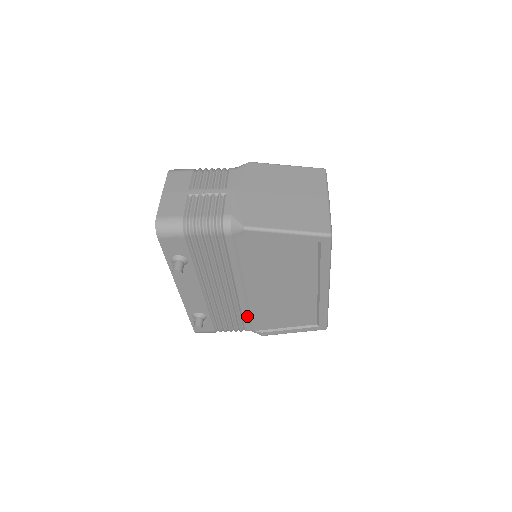
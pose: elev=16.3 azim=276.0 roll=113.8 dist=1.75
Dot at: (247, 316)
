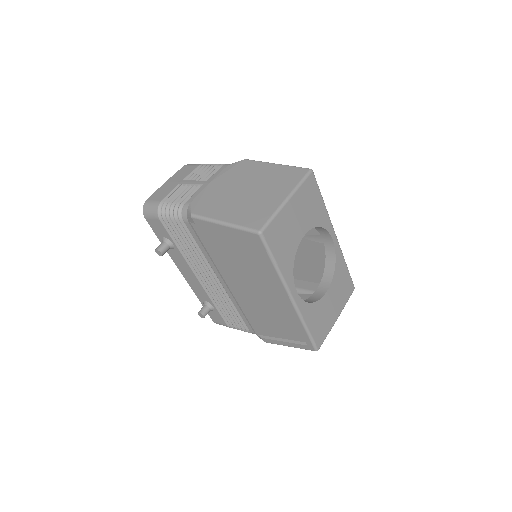
Dot at: (243, 315)
